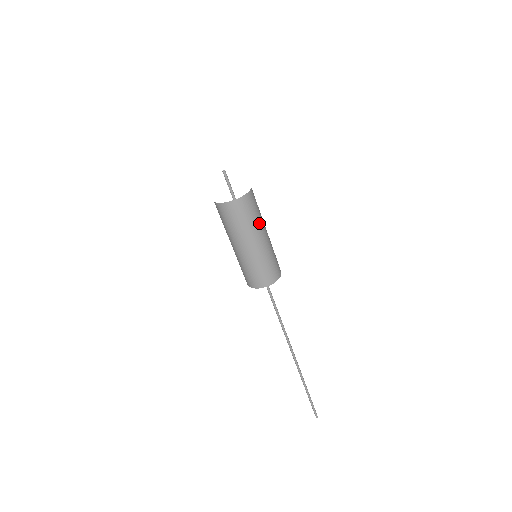
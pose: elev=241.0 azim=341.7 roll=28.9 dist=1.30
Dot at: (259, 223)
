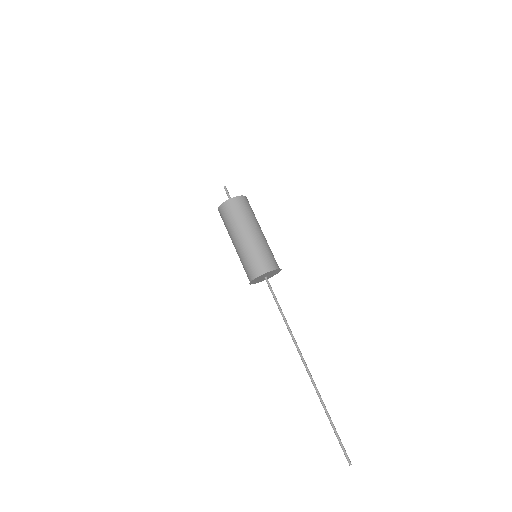
Dot at: (255, 220)
